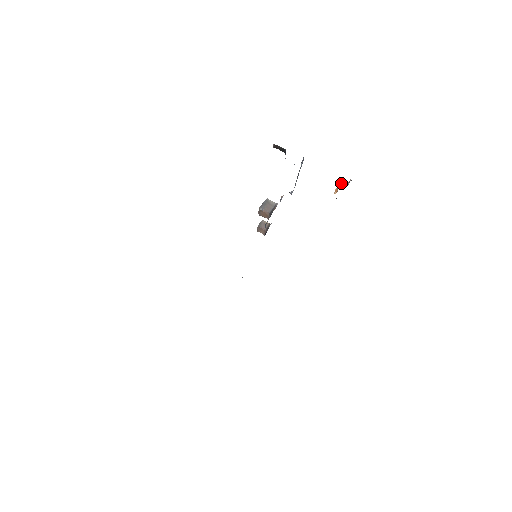
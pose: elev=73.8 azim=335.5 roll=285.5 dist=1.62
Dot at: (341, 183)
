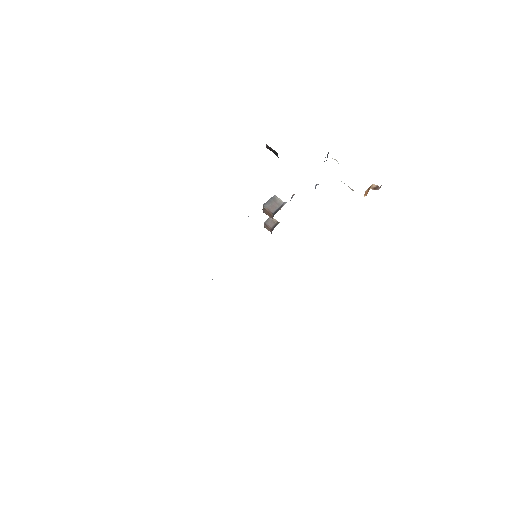
Dot at: (371, 186)
